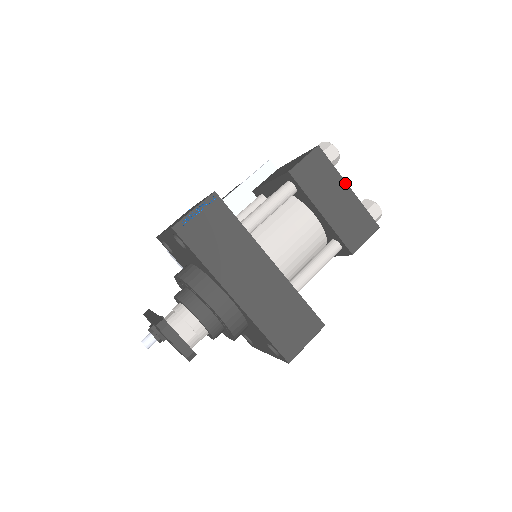
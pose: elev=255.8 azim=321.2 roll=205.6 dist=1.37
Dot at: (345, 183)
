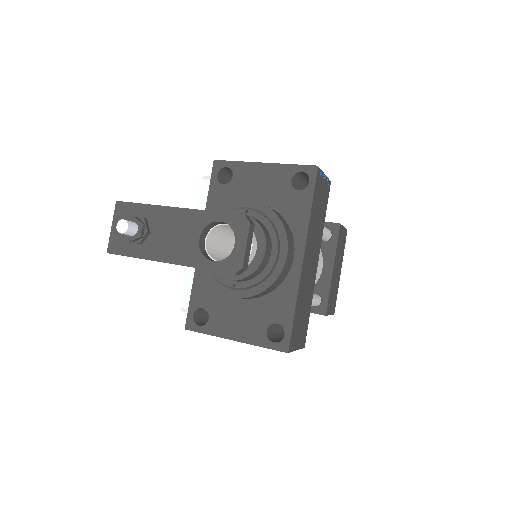
Dot at: (341, 267)
